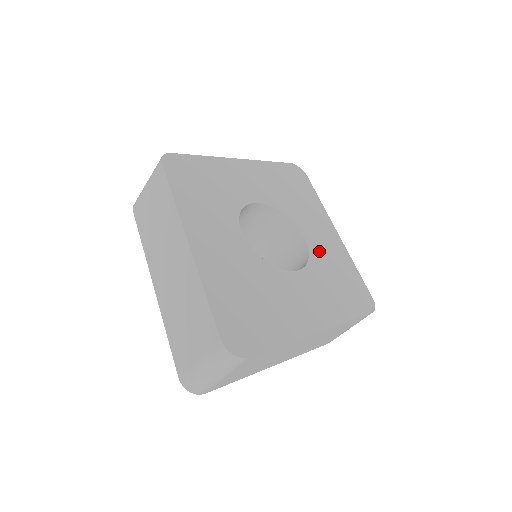
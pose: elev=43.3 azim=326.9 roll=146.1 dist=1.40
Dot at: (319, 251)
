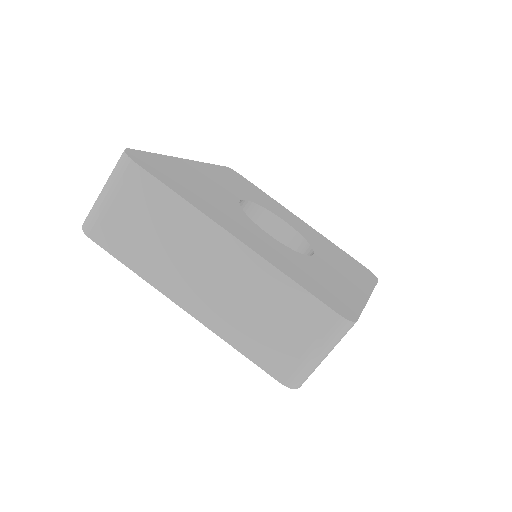
Dot at: (320, 267)
